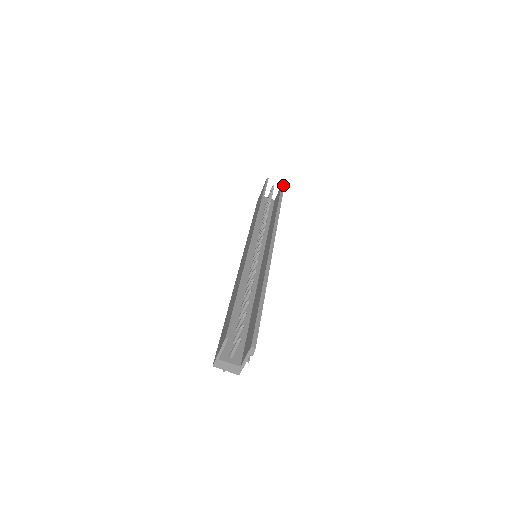
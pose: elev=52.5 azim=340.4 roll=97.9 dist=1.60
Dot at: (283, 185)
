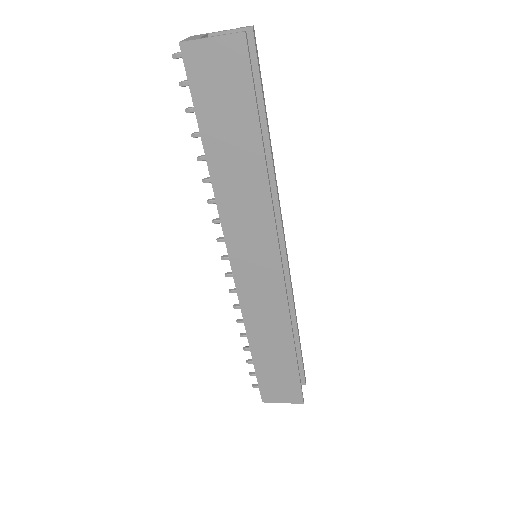
Dot at: (254, 32)
